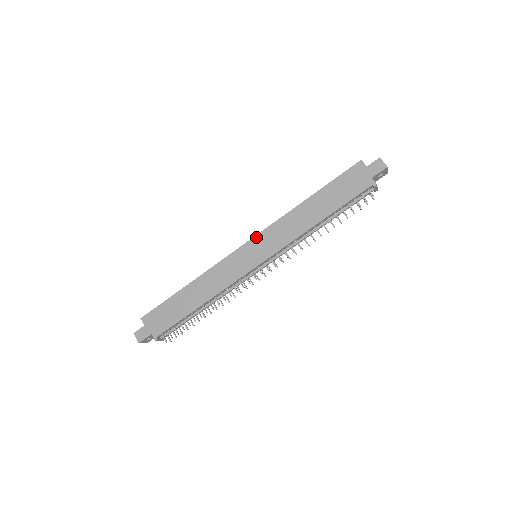
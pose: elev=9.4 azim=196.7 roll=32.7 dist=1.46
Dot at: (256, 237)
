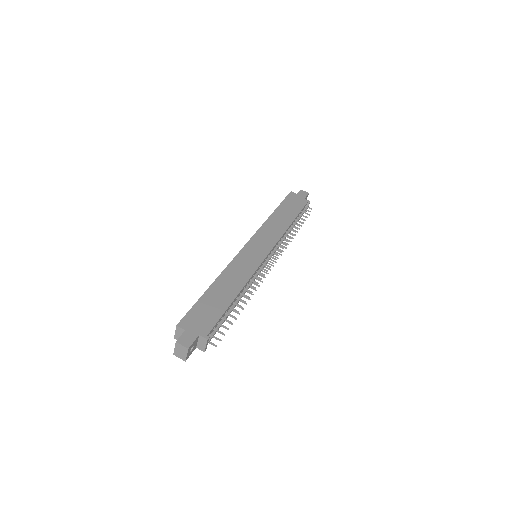
Dot at: (252, 239)
